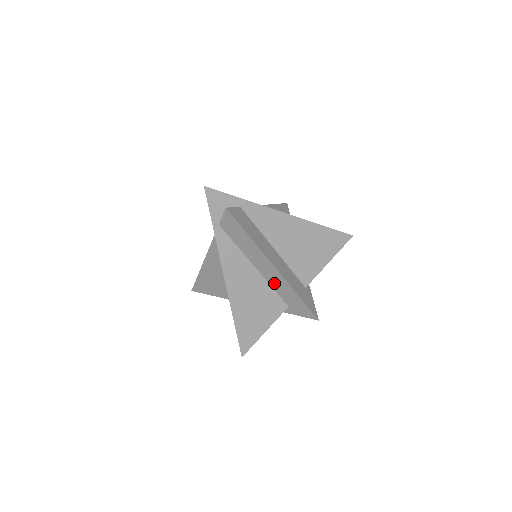
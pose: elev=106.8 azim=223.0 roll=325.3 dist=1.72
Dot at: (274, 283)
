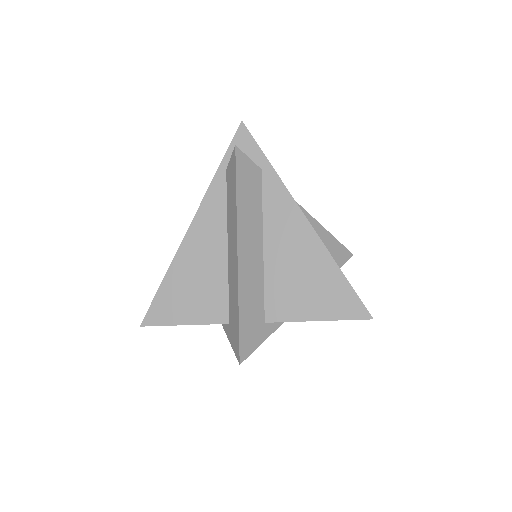
Dot at: (231, 278)
